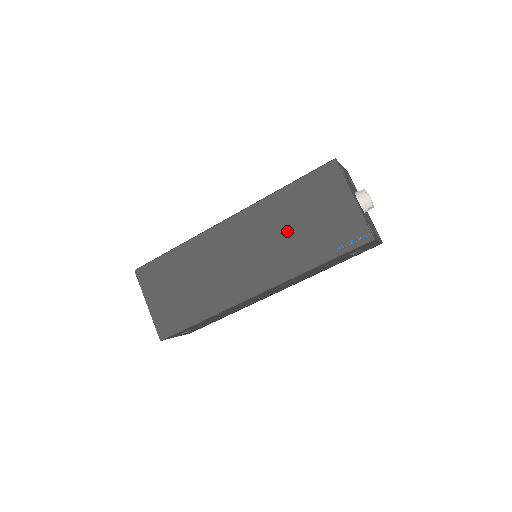
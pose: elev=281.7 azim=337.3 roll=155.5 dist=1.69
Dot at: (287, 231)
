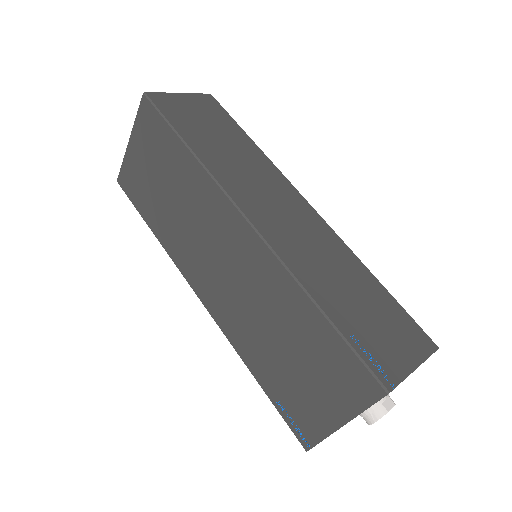
Dot at: (270, 327)
